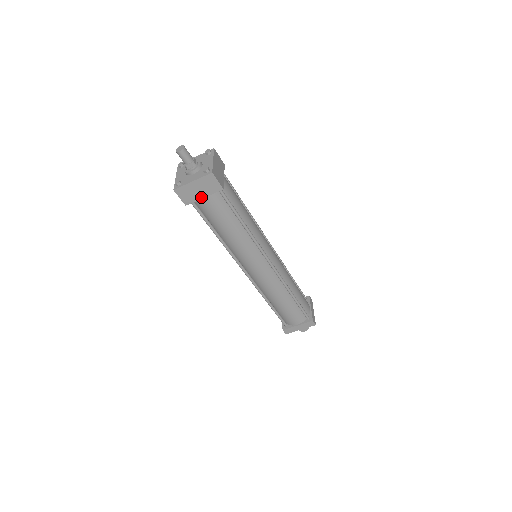
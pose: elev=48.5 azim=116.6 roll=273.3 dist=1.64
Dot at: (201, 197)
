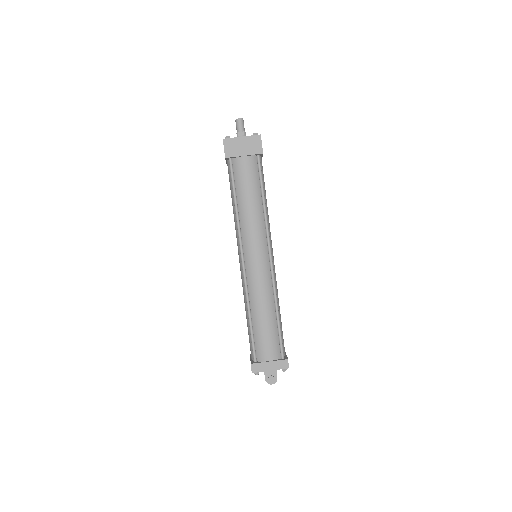
Dot at: (242, 154)
